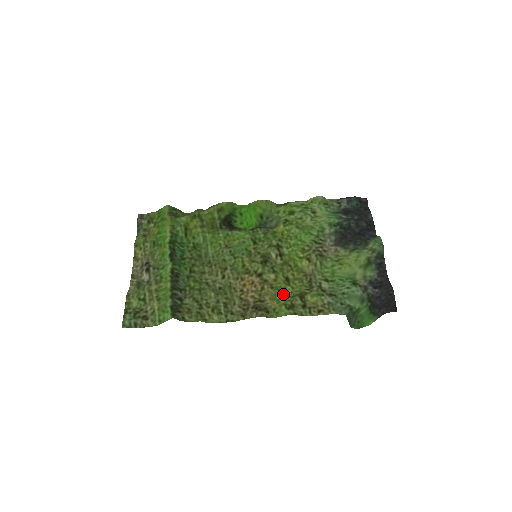
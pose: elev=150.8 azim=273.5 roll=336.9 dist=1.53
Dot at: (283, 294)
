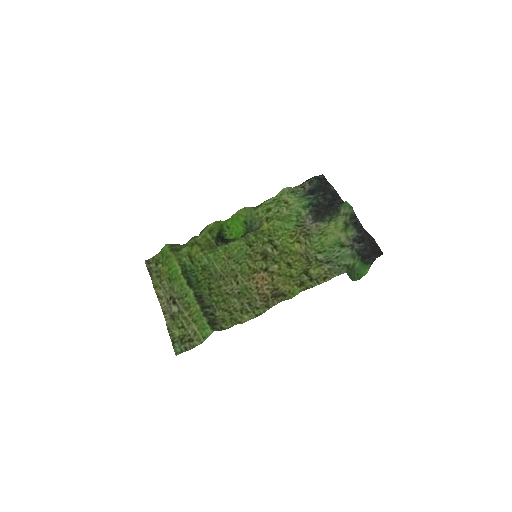
Dot at: (291, 277)
